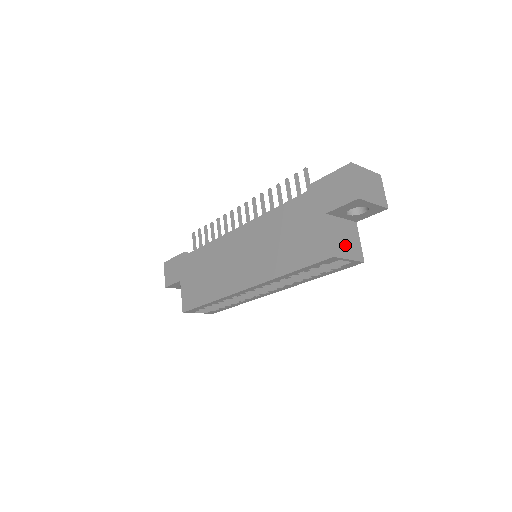
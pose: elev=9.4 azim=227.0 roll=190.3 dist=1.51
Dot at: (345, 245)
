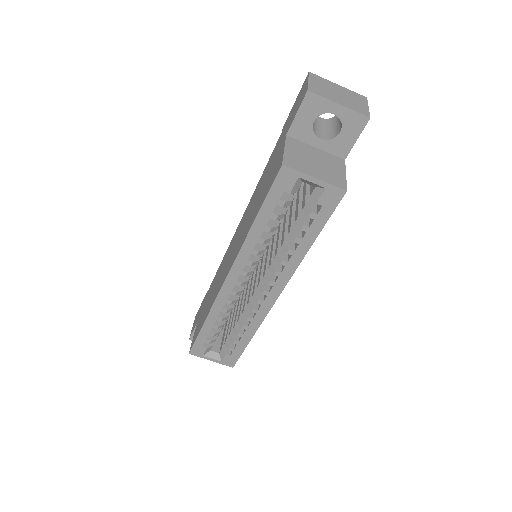
Dot at: (311, 165)
